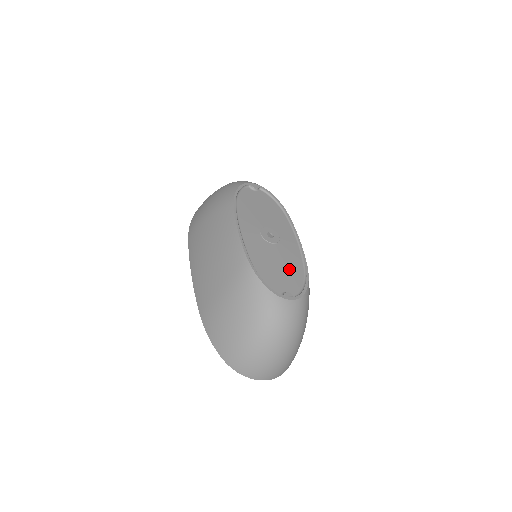
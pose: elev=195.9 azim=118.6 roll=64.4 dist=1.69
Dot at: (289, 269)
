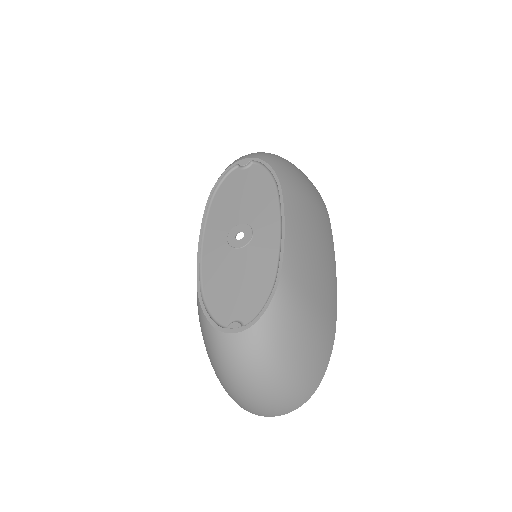
Dot at: (252, 282)
